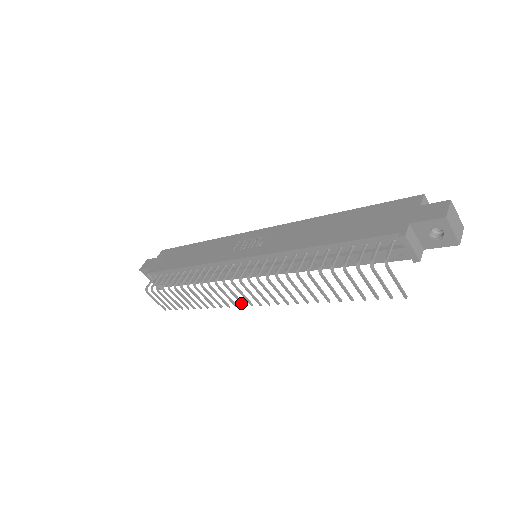
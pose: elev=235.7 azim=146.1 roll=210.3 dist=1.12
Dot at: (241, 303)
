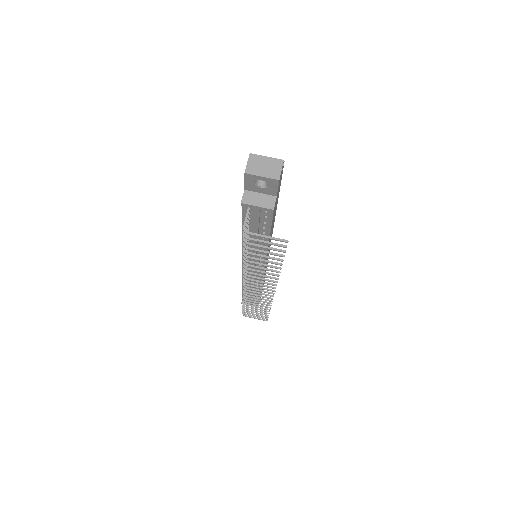
Dot at: occluded
